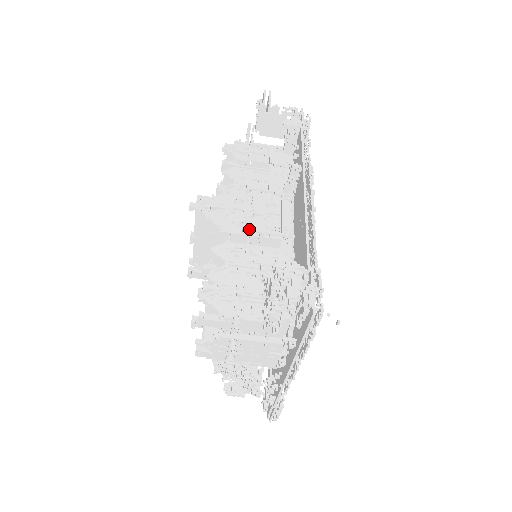
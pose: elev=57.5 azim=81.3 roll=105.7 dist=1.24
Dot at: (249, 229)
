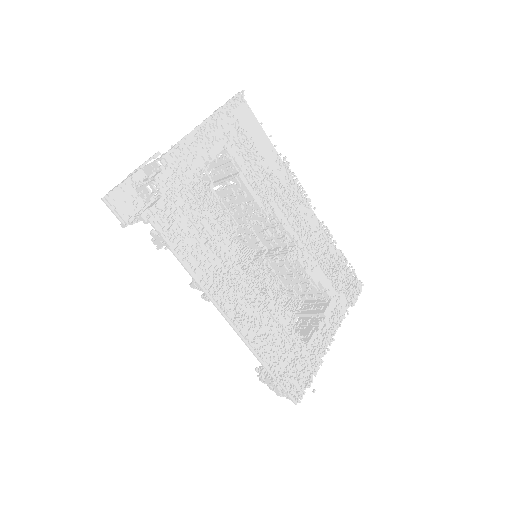
Dot at: occluded
